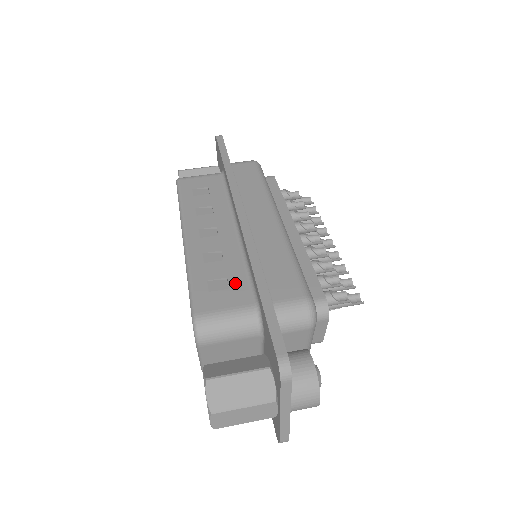
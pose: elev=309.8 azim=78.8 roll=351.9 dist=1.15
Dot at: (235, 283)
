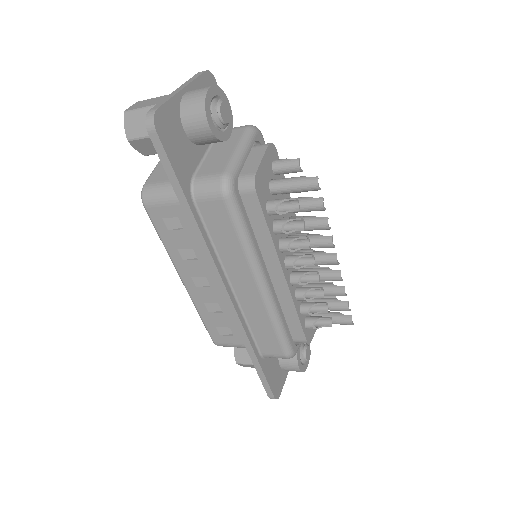
Dot at: occluded
